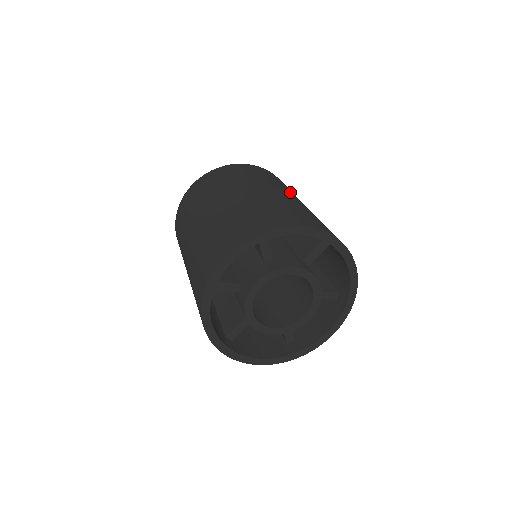
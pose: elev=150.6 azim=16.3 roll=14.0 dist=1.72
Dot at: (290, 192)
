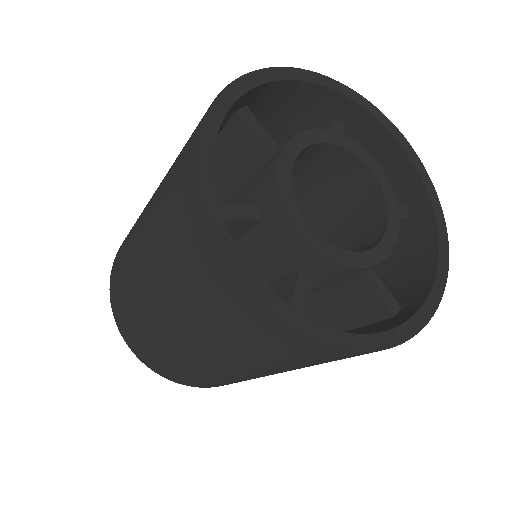
Dot at: occluded
